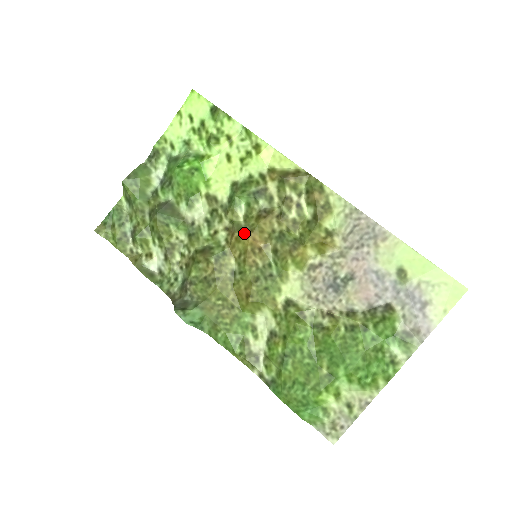
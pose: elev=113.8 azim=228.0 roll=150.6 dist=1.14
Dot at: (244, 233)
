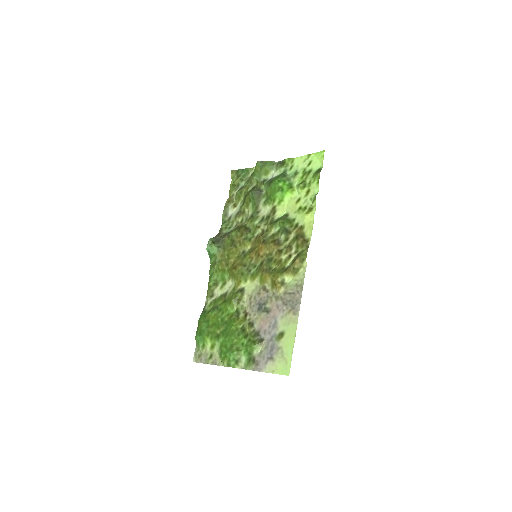
Dot at: (263, 241)
